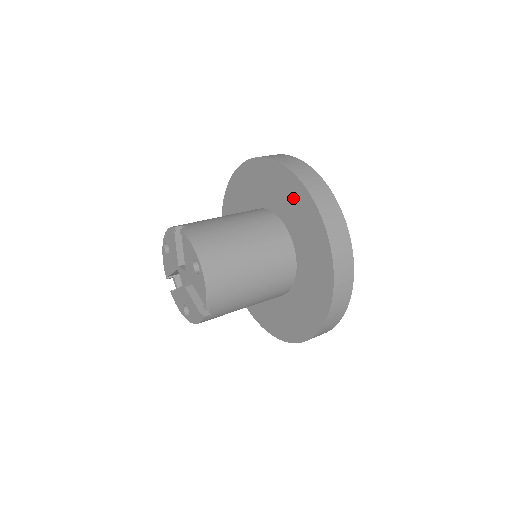
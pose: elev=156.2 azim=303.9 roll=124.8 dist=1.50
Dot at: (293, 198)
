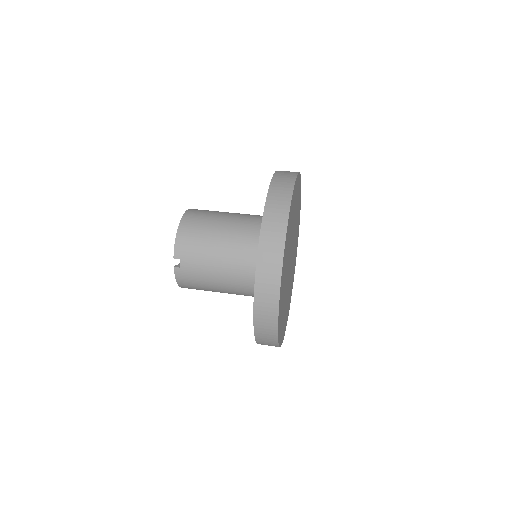
Dot at: occluded
